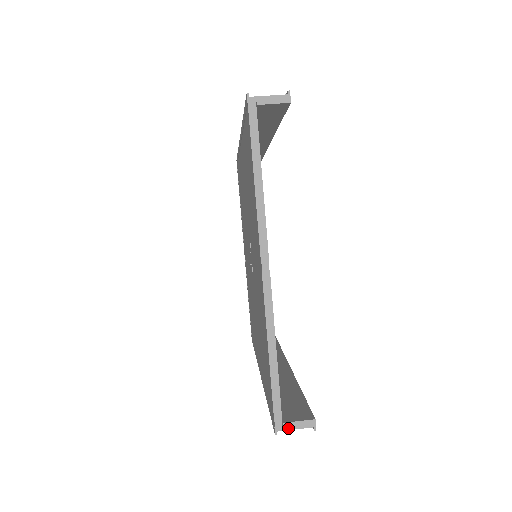
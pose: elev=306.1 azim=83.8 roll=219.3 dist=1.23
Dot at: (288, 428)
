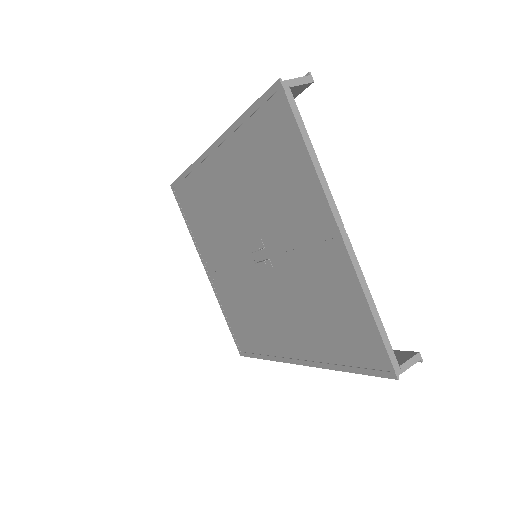
Dot at: (404, 369)
